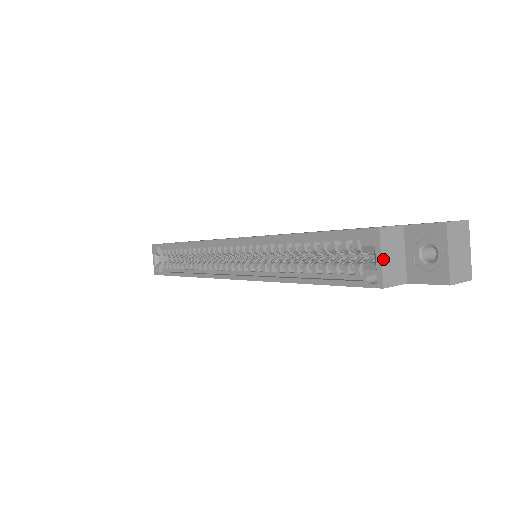
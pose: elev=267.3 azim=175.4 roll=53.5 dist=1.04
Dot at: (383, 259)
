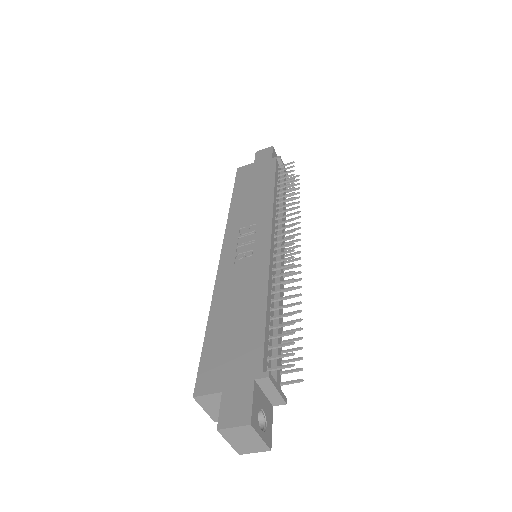
Dot at: (207, 410)
